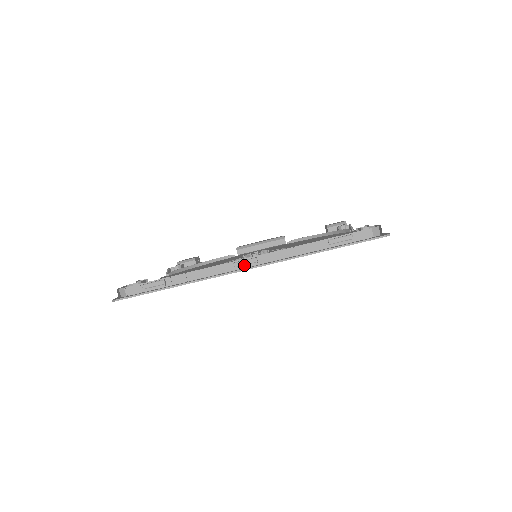
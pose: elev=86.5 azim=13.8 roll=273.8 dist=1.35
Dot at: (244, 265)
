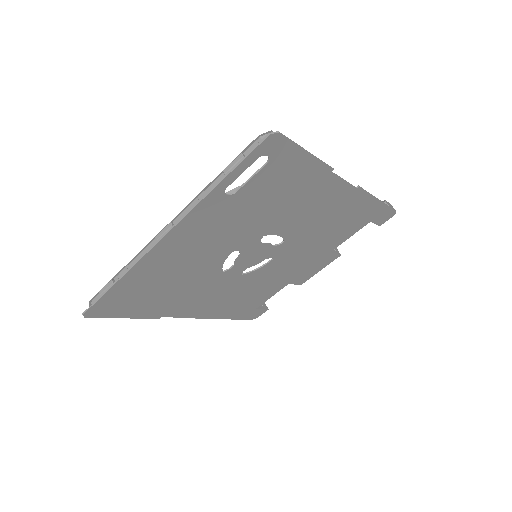
Dot at: (163, 234)
